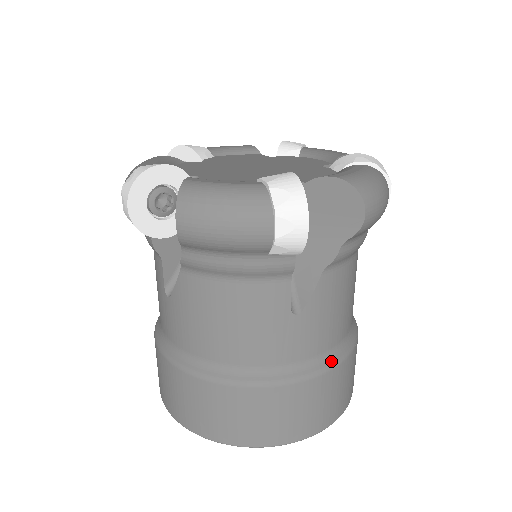
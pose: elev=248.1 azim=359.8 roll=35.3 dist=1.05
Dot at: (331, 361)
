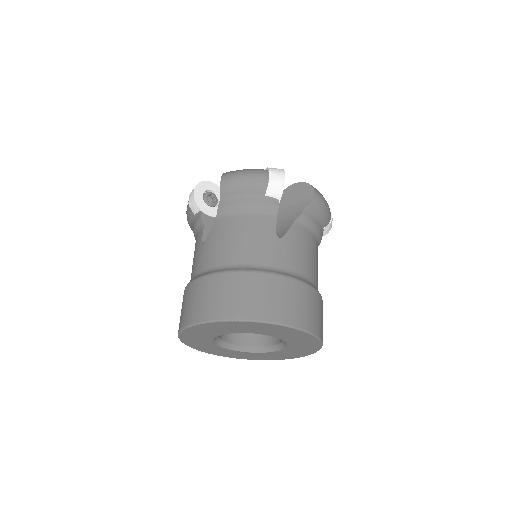
Dot at: (302, 279)
